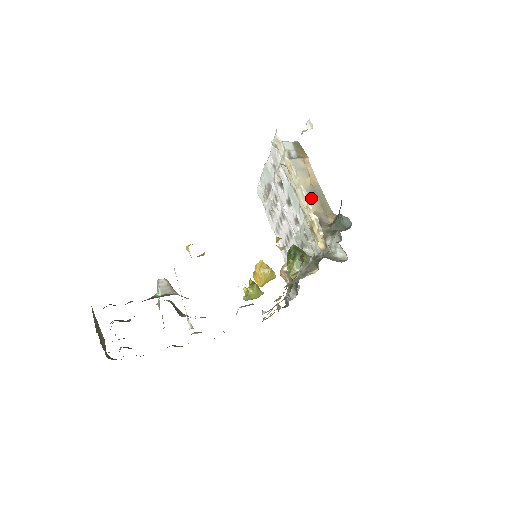
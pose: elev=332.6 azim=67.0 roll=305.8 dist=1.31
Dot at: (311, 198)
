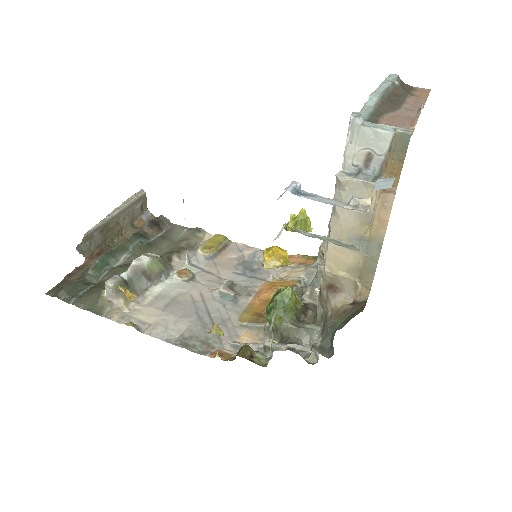
Dot at: (350, 253)
